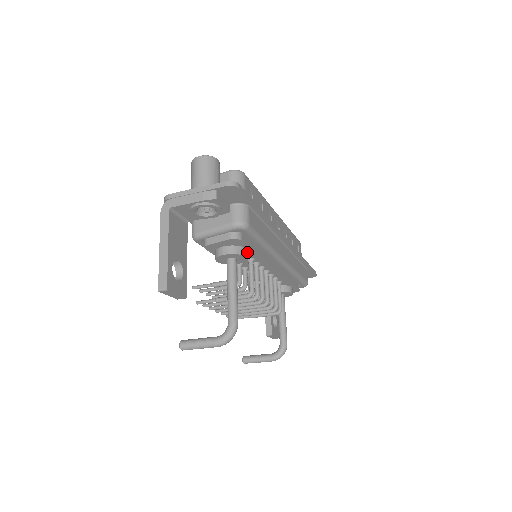
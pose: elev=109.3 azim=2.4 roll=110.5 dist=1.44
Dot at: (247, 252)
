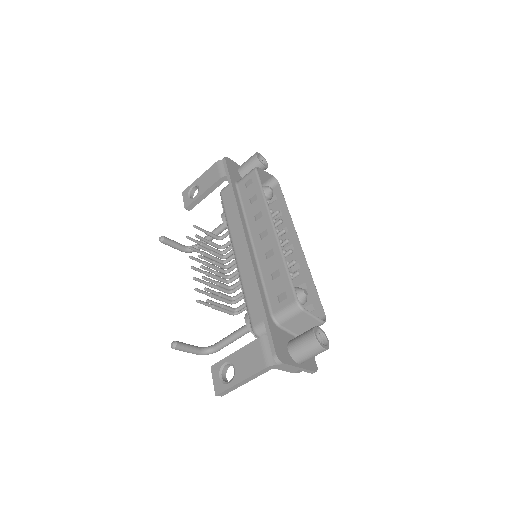
Dot at: occluded
